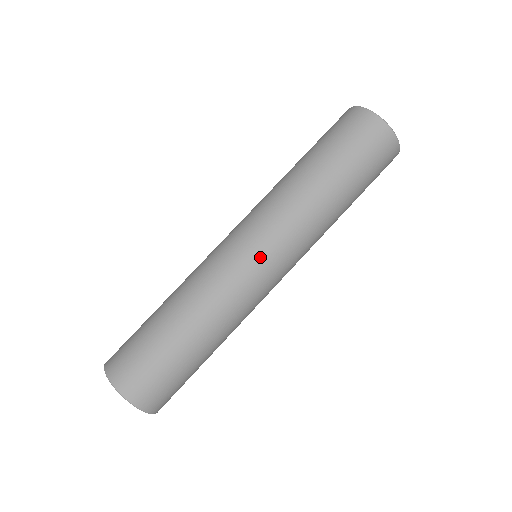
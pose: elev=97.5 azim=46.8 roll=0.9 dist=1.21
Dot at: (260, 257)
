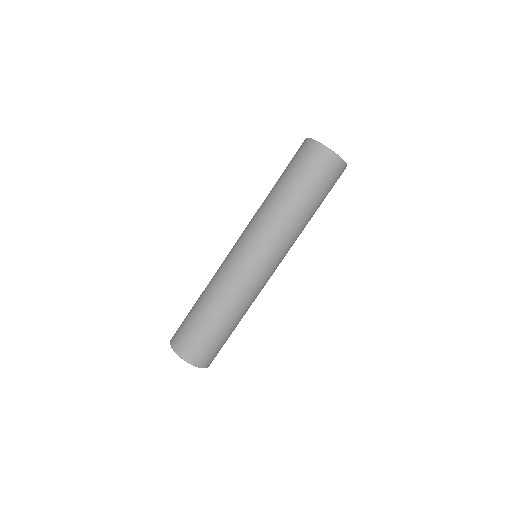
Dot at: (260, 263)
